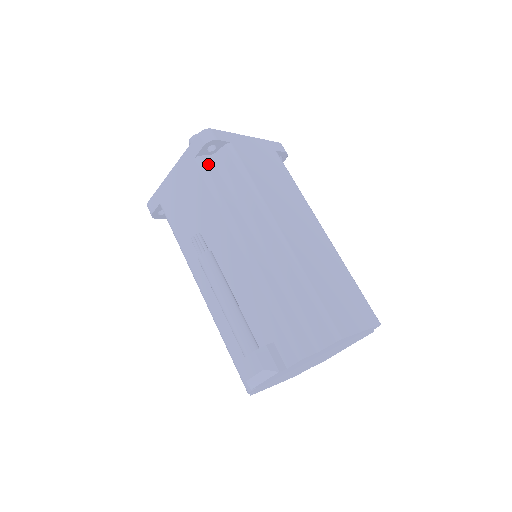
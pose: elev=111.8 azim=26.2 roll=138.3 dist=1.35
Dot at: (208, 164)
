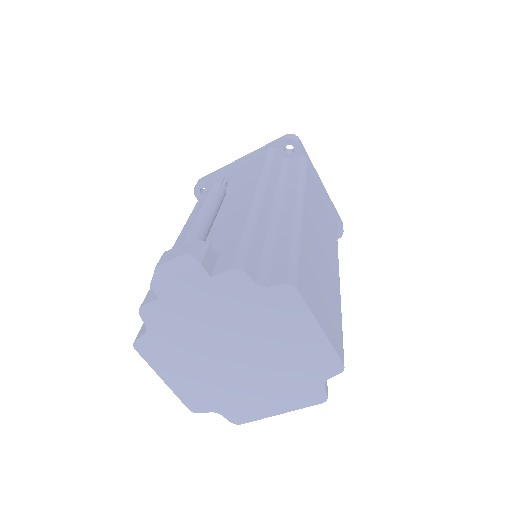
Dot at: (277, 155)
